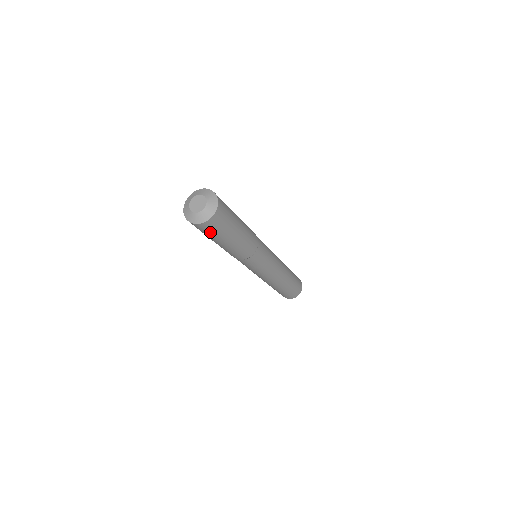
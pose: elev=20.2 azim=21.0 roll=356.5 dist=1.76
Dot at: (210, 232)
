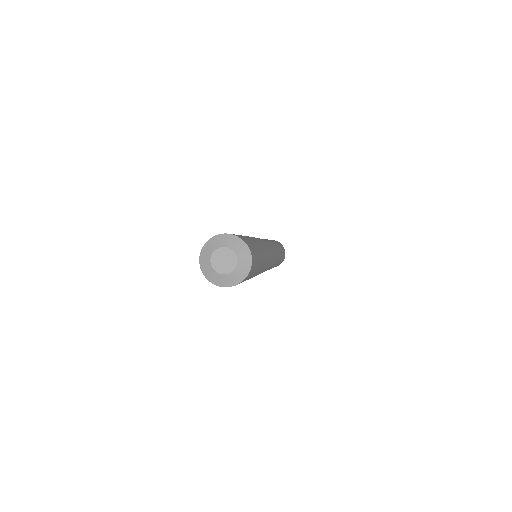
Dot at: occluded
